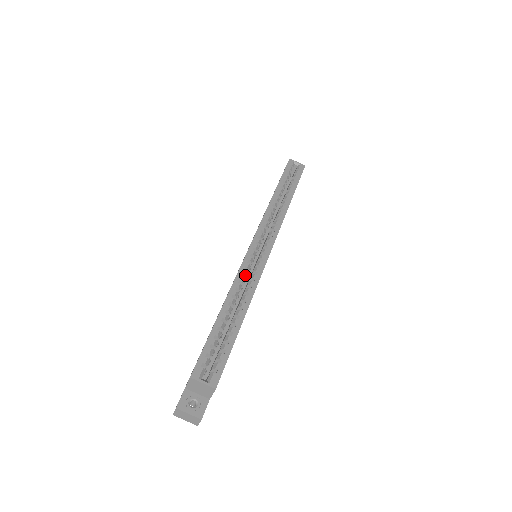
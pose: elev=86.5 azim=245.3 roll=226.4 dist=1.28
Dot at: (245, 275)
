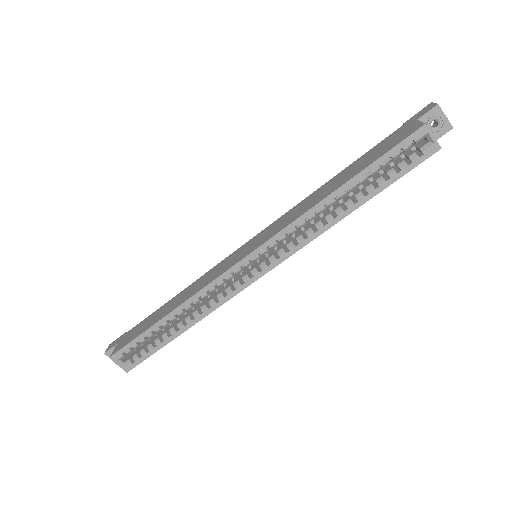
Dot at: (212, 291)
